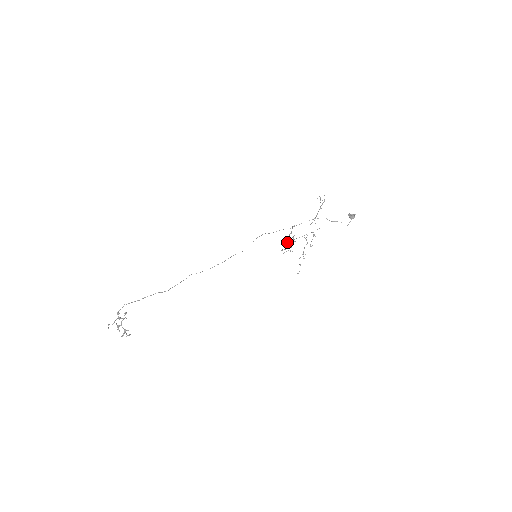
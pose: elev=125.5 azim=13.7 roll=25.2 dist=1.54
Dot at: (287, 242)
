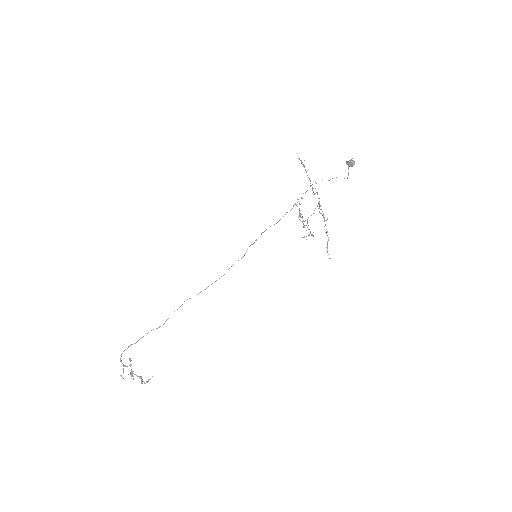
Dot at: (303, 226)
